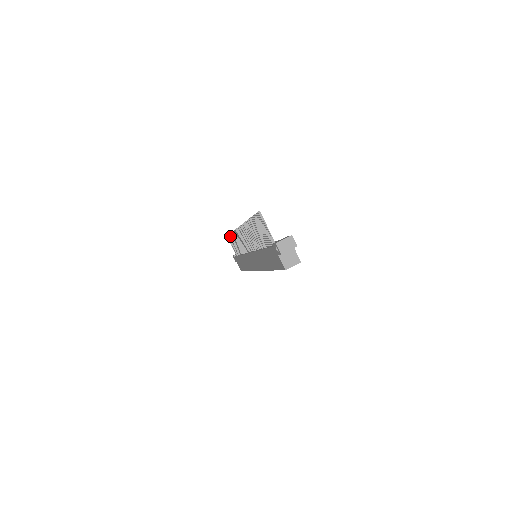
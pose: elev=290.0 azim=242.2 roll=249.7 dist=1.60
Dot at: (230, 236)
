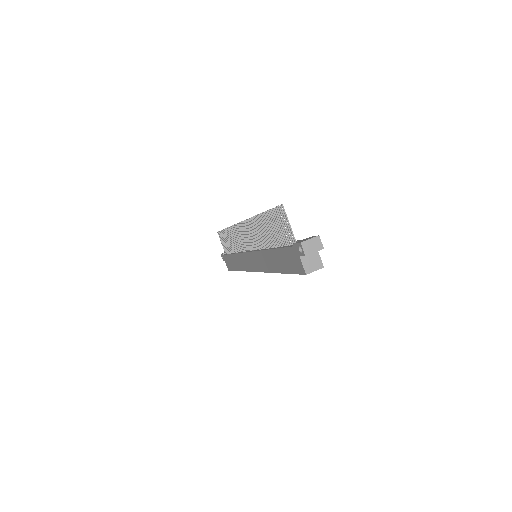
Dot at: (223, 232)
